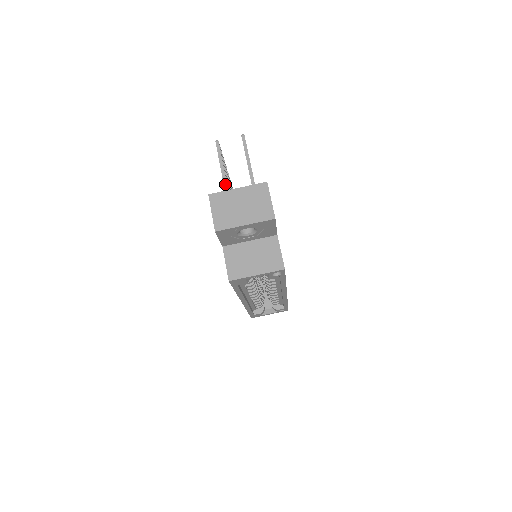
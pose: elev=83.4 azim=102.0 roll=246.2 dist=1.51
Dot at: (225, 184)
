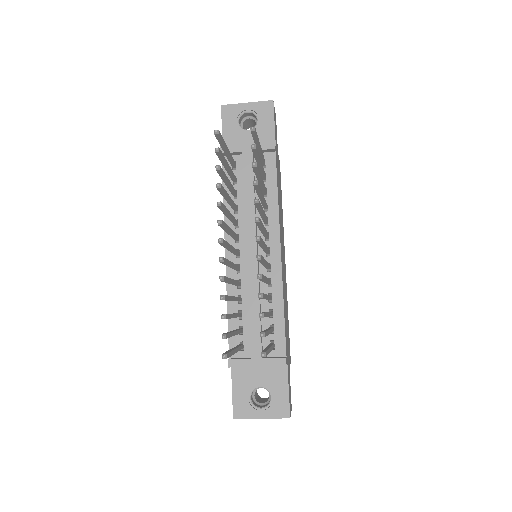
Dot at: occluded
